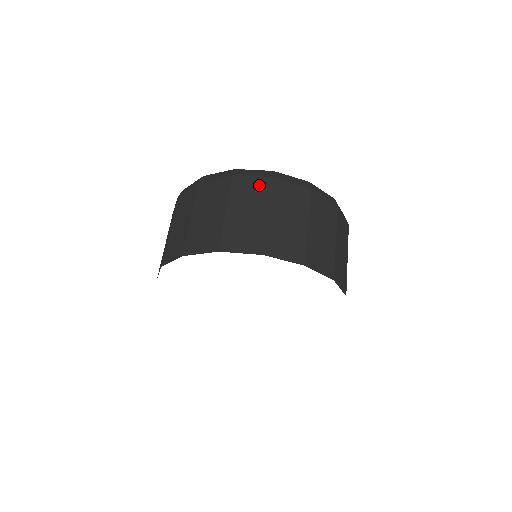
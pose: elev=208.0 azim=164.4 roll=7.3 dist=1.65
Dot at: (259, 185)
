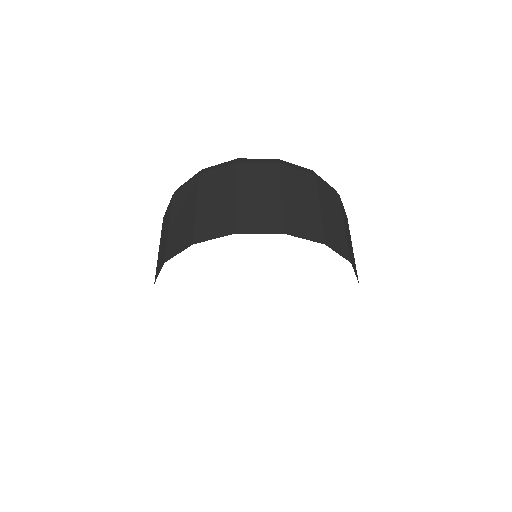
Dot at: (224, 174)
